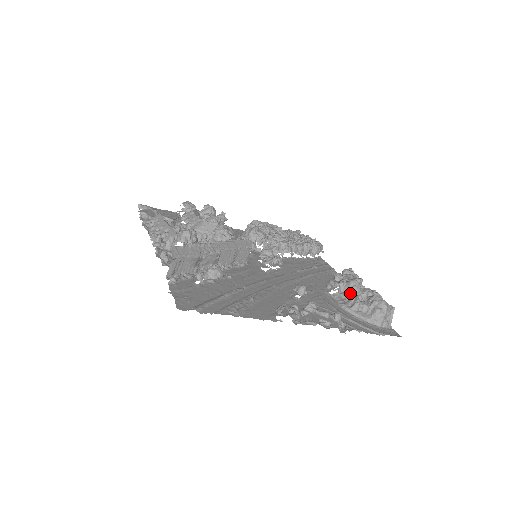
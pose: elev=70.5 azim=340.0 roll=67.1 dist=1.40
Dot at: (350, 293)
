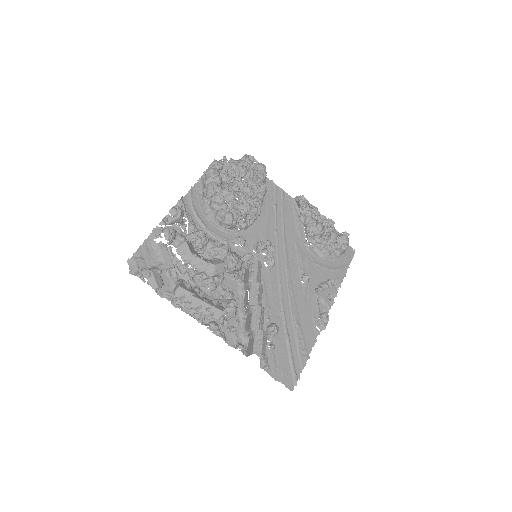
Dot at: (321, 239)
